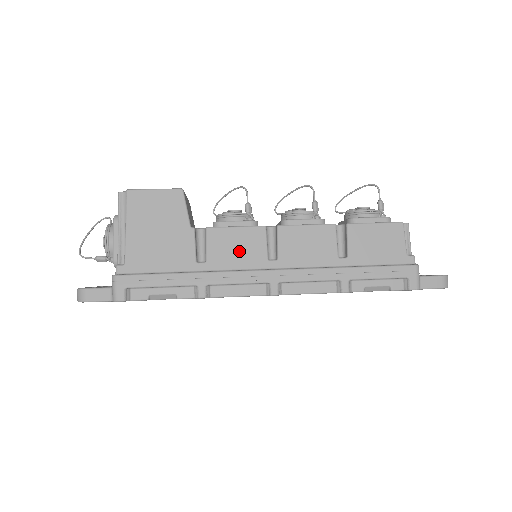
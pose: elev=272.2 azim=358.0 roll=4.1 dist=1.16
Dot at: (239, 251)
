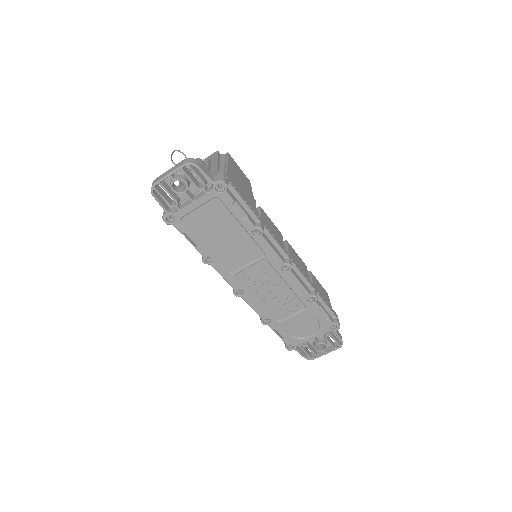
Dot at: (274, 231)
